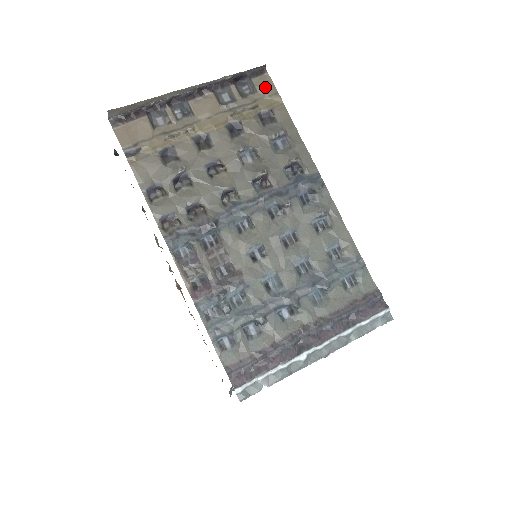
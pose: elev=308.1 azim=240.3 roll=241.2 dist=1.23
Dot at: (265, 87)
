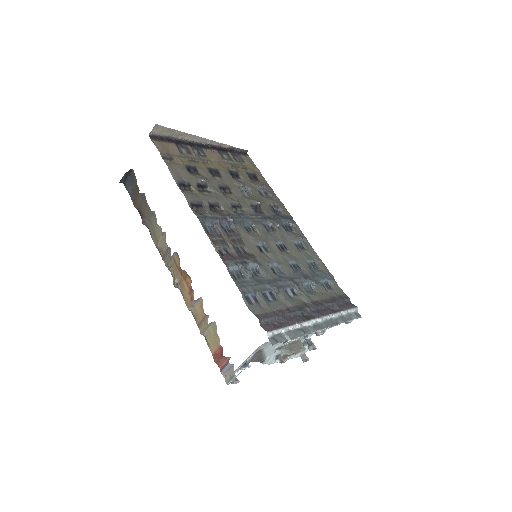
Dot at: (249, 162)
